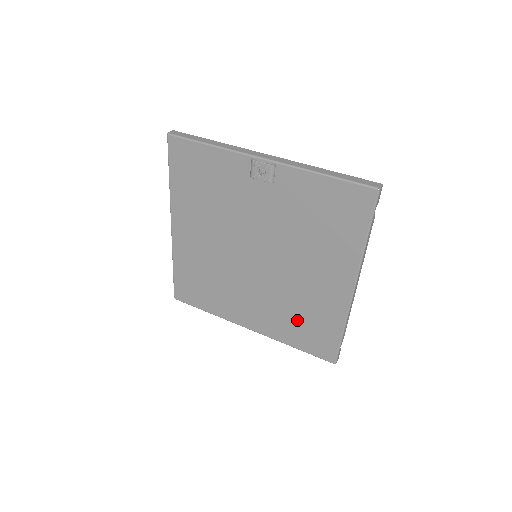
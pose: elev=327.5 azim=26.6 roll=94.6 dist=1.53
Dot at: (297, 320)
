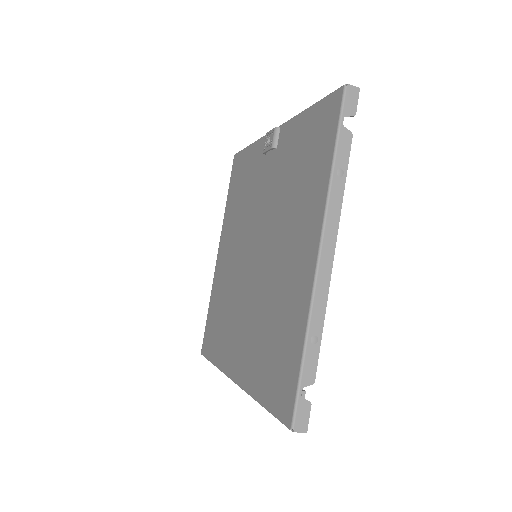
Dot at: (268, 344)
